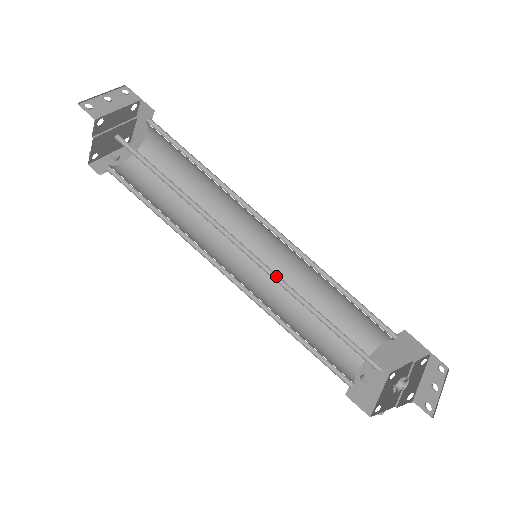
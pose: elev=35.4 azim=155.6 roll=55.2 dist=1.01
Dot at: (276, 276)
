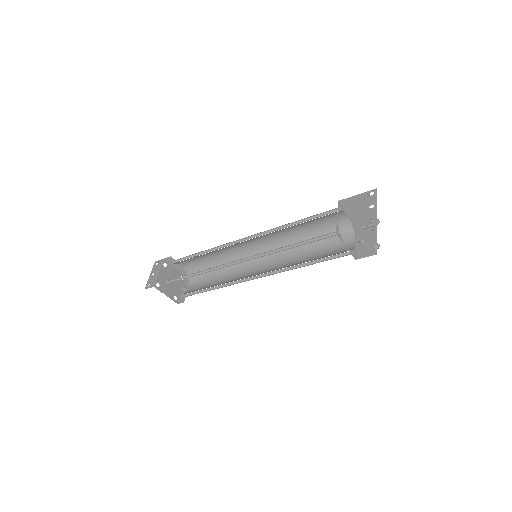
Dot at: (261, 254)
